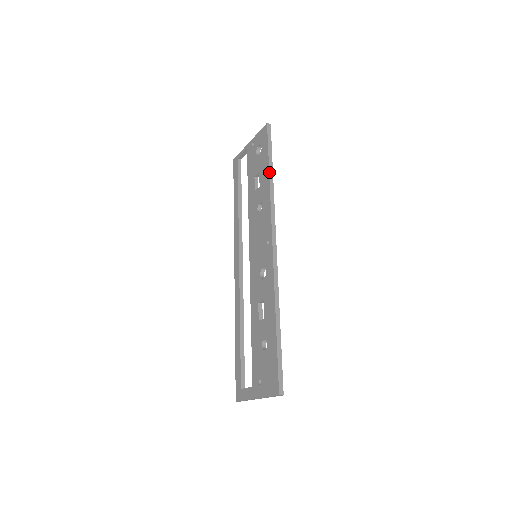
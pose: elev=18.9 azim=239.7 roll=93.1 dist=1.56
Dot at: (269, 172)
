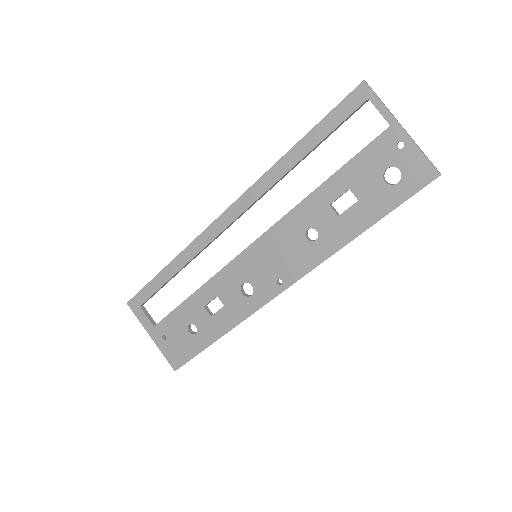
Dot at: occluded
